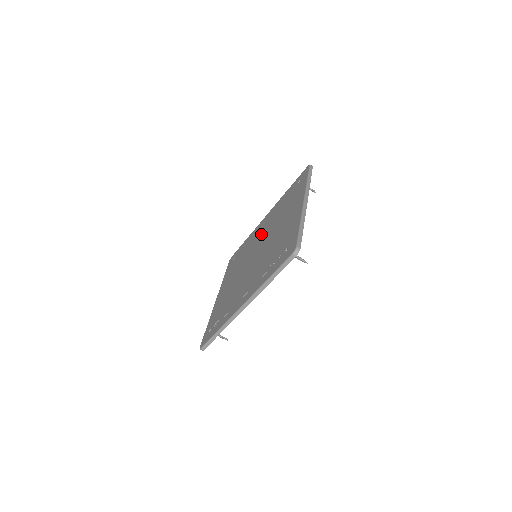
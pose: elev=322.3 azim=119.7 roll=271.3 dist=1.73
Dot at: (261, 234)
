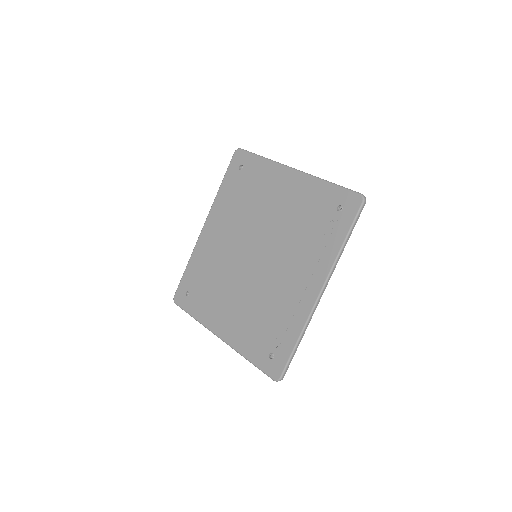
Dot at: (230, 239)
